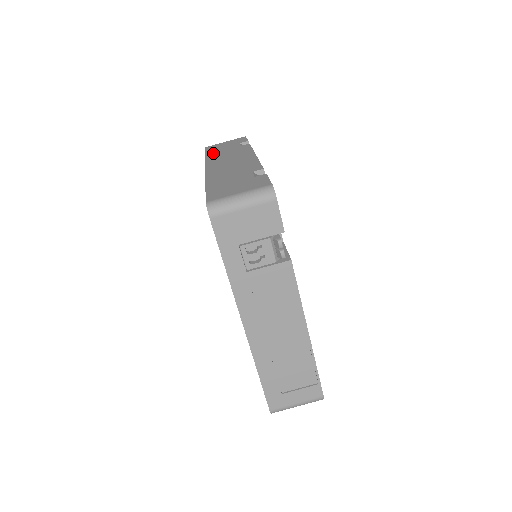
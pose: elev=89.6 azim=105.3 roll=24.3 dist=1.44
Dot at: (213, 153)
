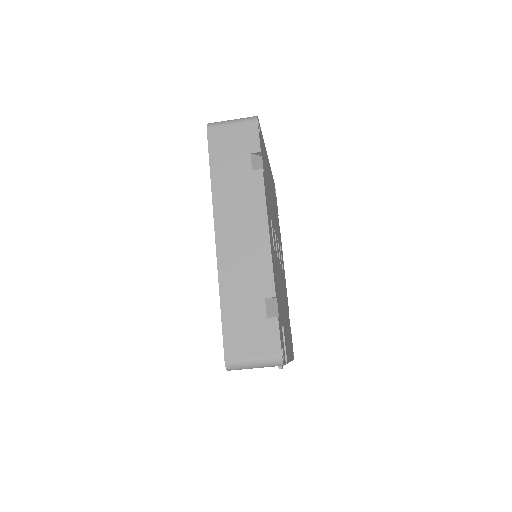
Dot at: (220, 175)
